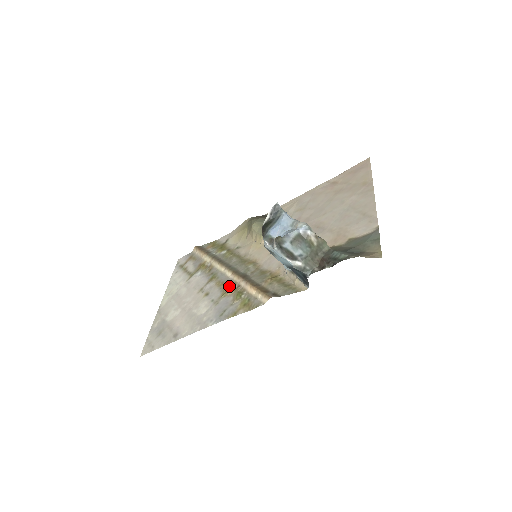
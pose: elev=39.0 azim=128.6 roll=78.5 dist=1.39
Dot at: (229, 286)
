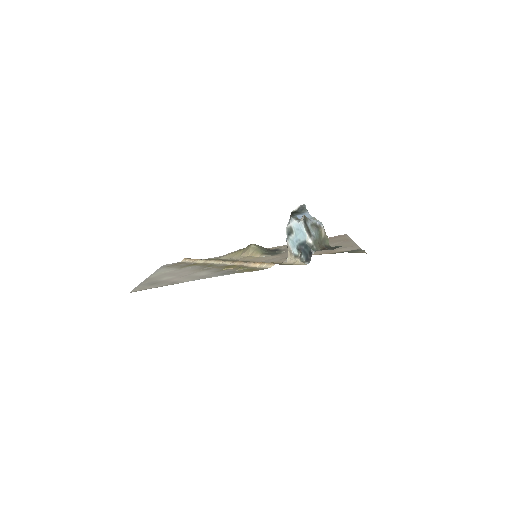
Dot at: (230, 266)
